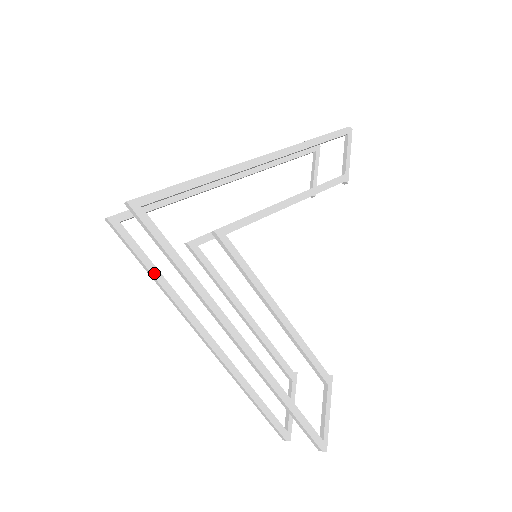
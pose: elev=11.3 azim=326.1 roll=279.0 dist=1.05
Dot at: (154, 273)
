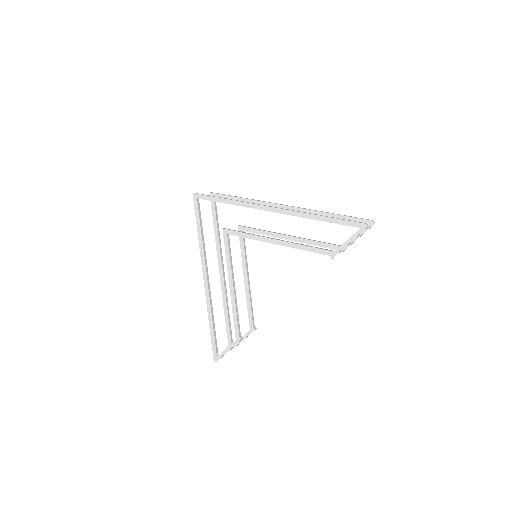
Dot at: (215, 229)
